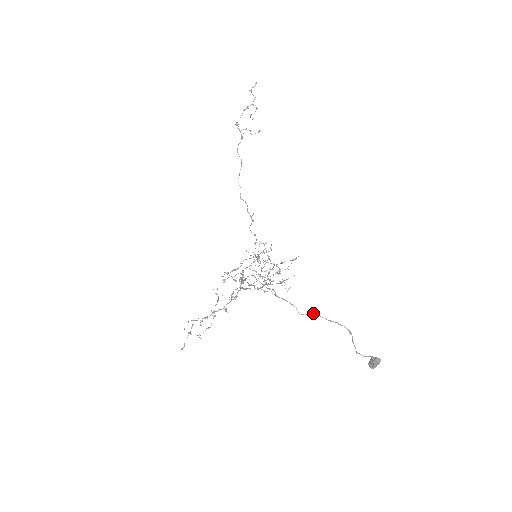
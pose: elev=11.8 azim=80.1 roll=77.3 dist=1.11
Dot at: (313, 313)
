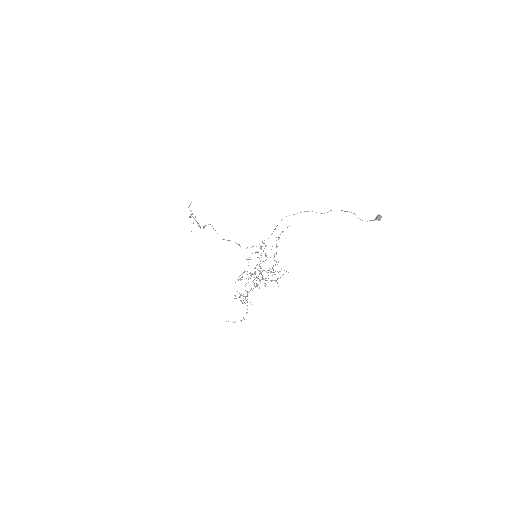
Dot at: (330, 210)
